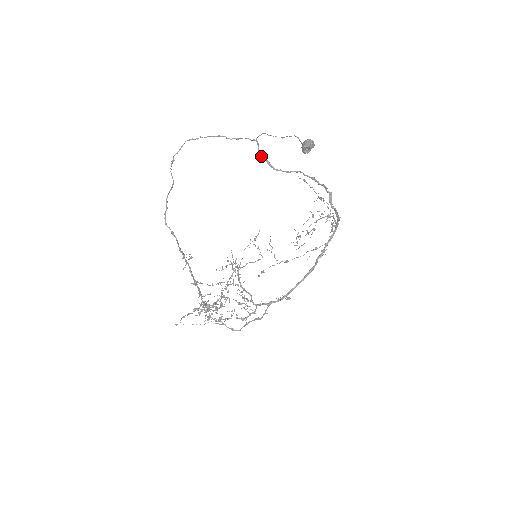
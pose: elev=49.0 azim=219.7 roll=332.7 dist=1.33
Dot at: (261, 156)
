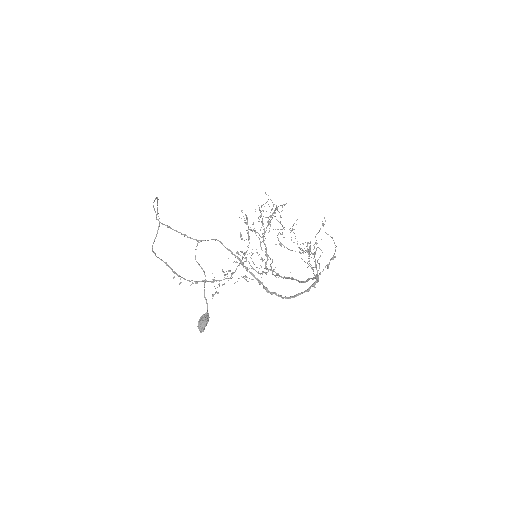
Dot at: occluded
